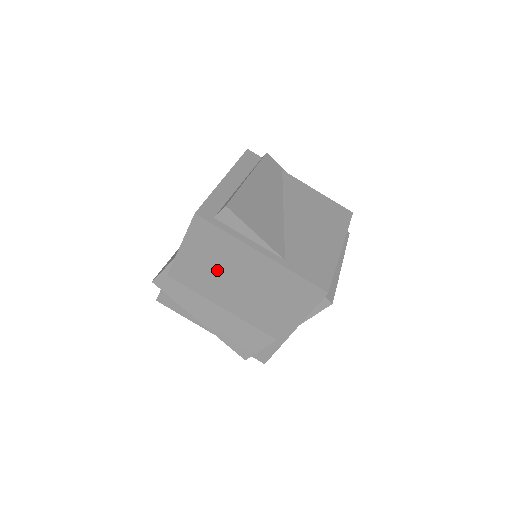
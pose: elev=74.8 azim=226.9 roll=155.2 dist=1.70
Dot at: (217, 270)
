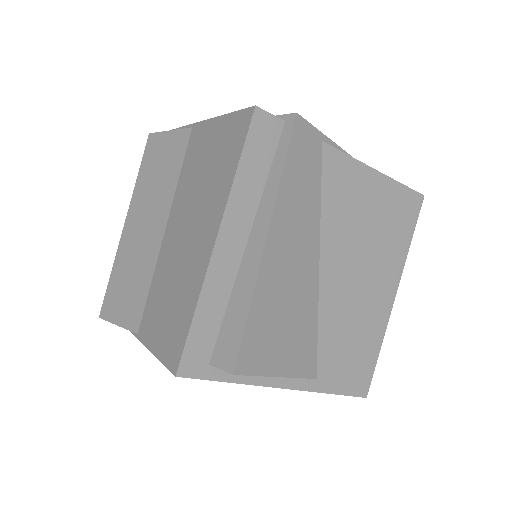
Dot at: occluded
